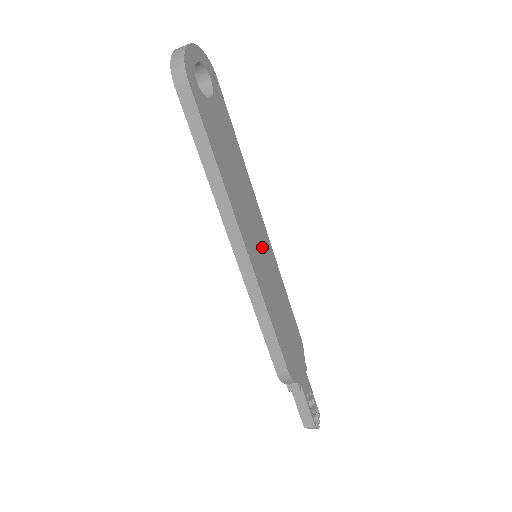
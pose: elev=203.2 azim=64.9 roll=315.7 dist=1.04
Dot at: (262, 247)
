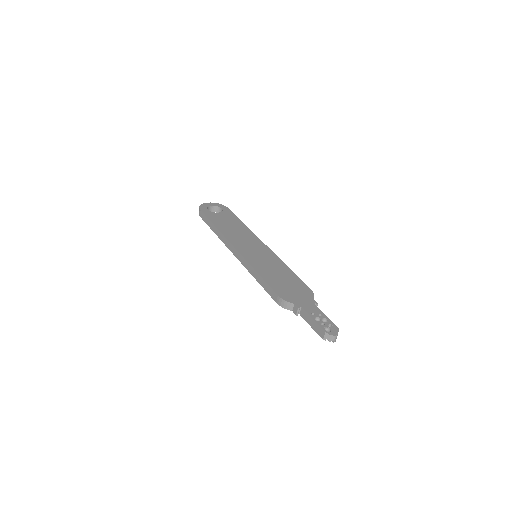
Dot at: (258, 251)
